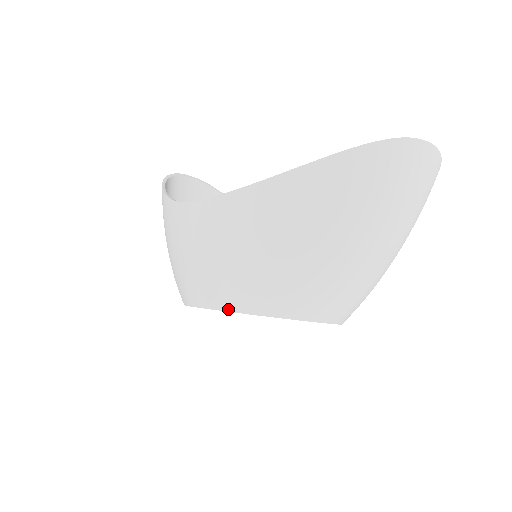
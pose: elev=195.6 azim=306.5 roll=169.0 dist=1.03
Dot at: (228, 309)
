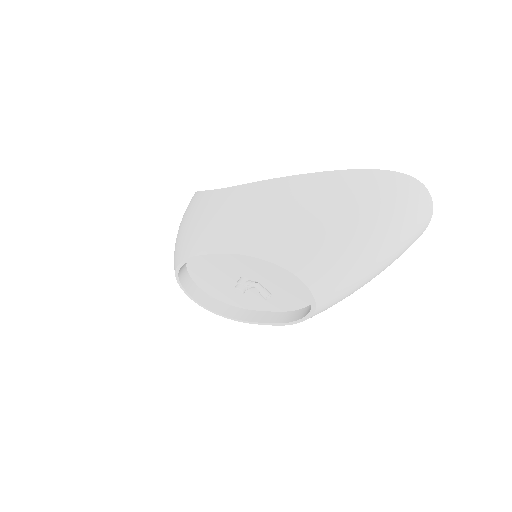
Dot at: (237, 252)
